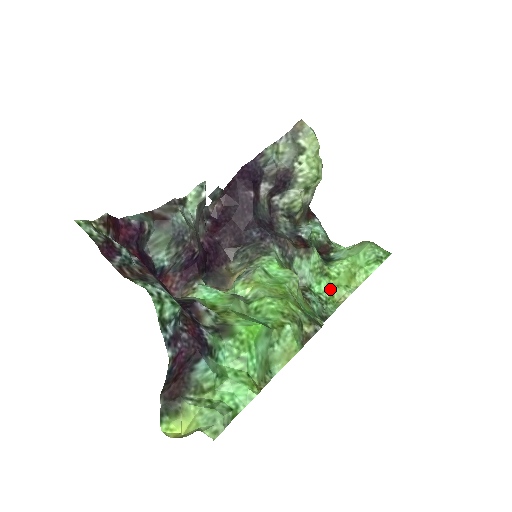
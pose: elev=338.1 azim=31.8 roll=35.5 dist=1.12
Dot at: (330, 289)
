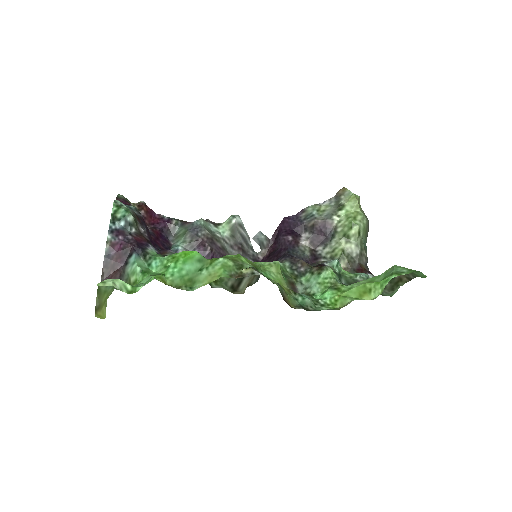
Dot at: (334, 298)
